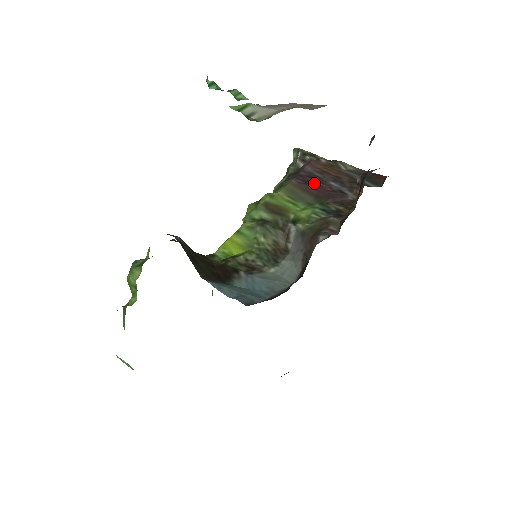
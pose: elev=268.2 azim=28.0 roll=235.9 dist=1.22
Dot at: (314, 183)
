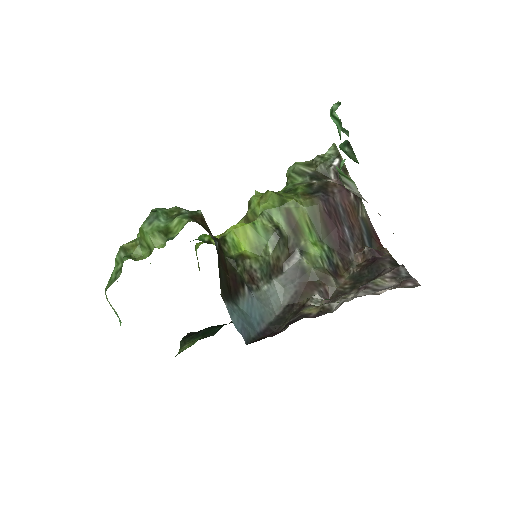
Dot at: (335, 220)
